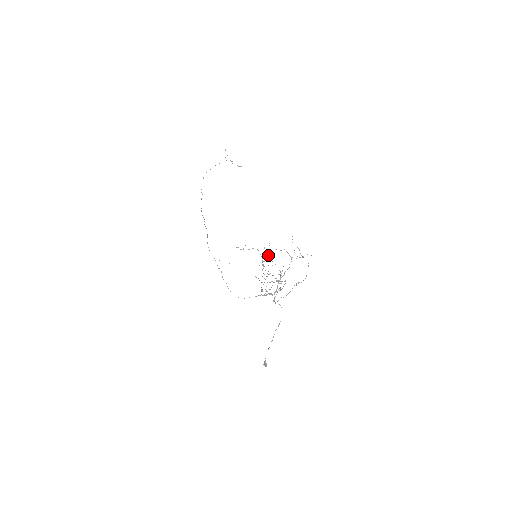
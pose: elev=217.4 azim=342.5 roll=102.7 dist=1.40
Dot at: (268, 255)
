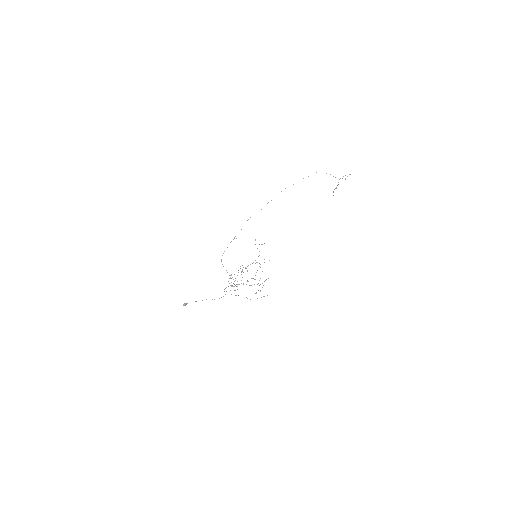
Dot at: occluded
